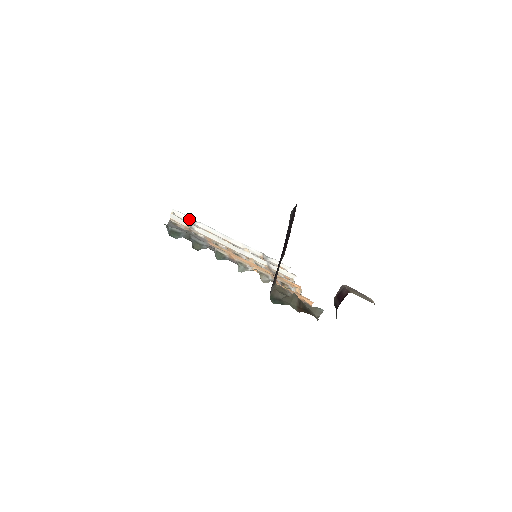
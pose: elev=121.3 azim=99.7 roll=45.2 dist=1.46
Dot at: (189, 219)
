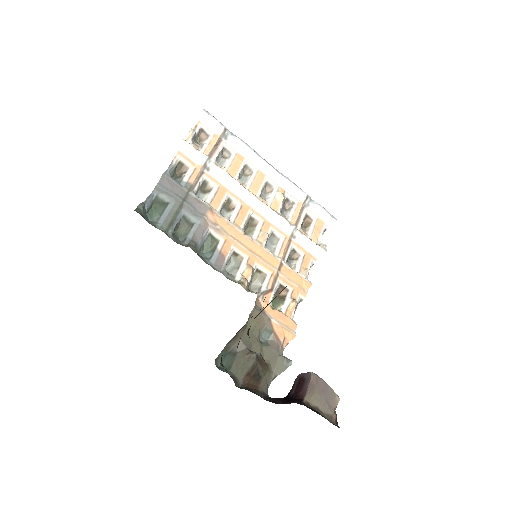
Dot at: (220, 132)
